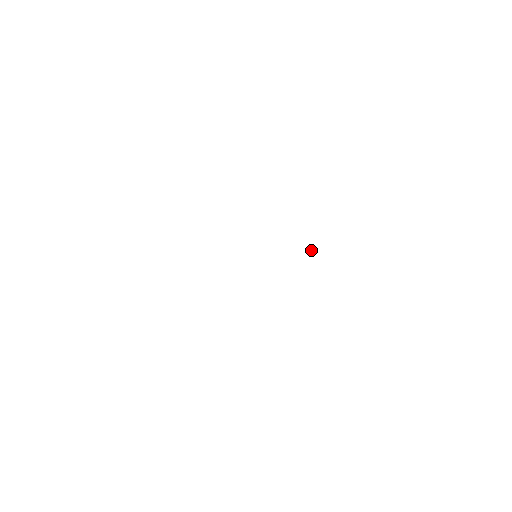
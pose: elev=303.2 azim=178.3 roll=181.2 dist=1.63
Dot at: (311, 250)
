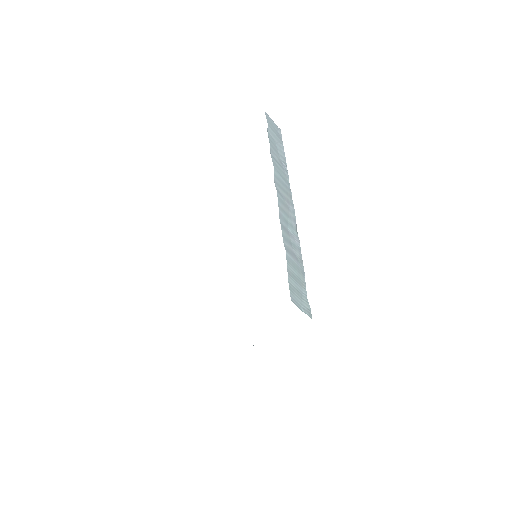
Dot at: (290, 192)
